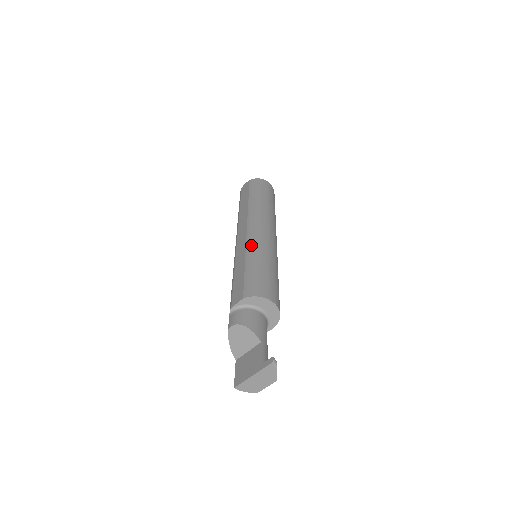
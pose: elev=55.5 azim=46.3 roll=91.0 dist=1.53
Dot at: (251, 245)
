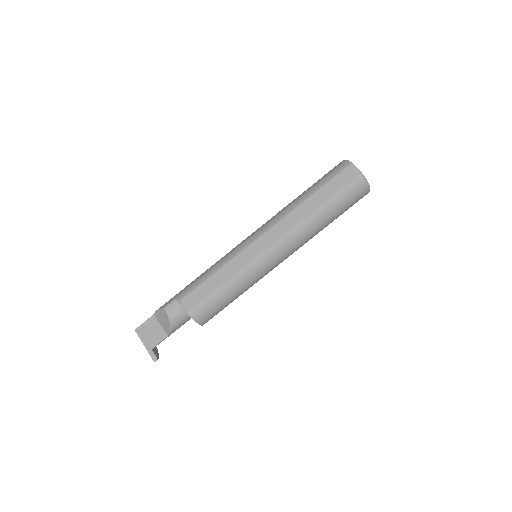
Dot at: (249, 270)
